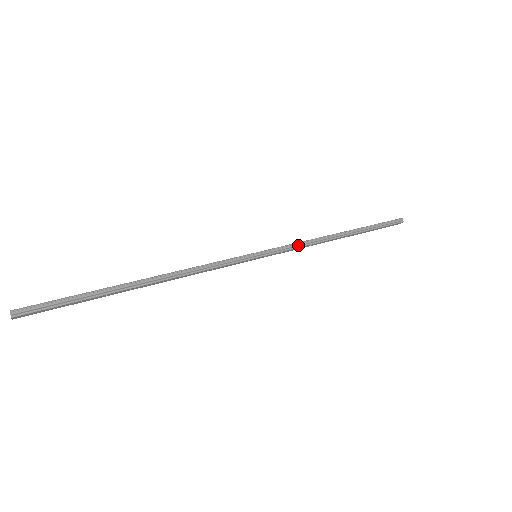
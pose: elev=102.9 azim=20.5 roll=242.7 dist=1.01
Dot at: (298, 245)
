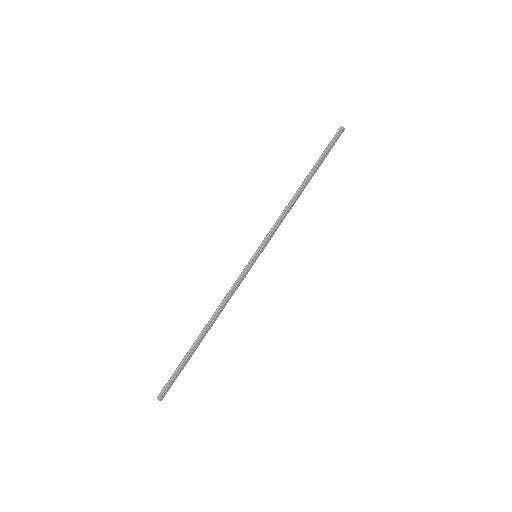
Dot at: (277, 223)
